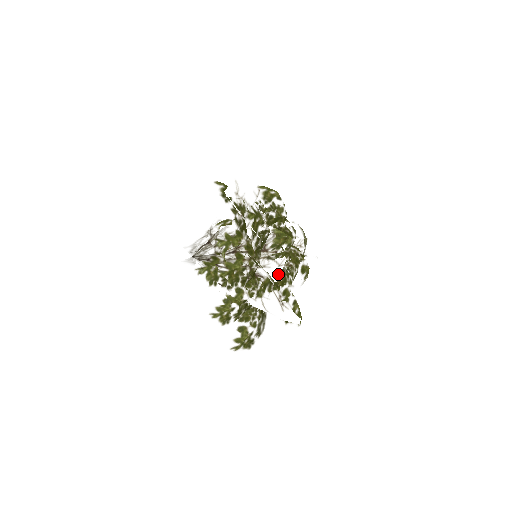
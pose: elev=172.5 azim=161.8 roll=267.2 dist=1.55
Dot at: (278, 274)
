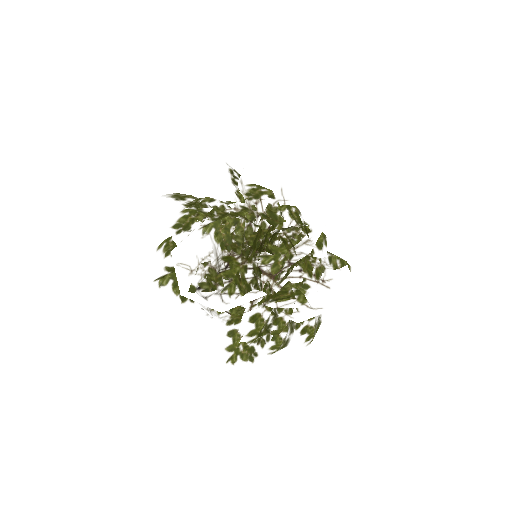
Dot at: (300, 277)
